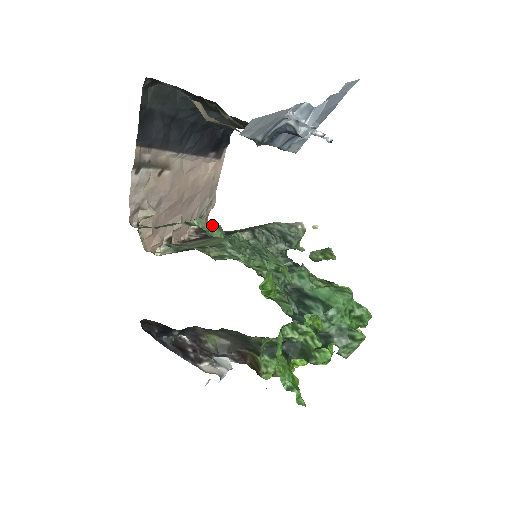
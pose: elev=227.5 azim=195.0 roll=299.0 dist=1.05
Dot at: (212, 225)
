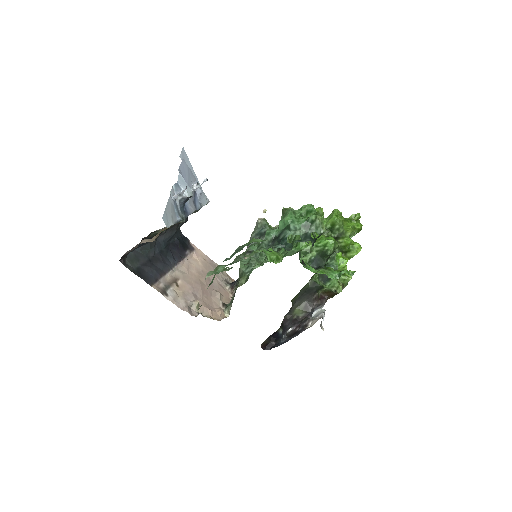
Dot at: (215, 269)
